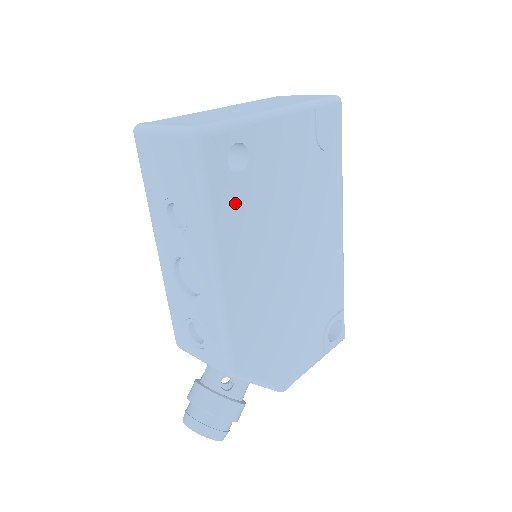
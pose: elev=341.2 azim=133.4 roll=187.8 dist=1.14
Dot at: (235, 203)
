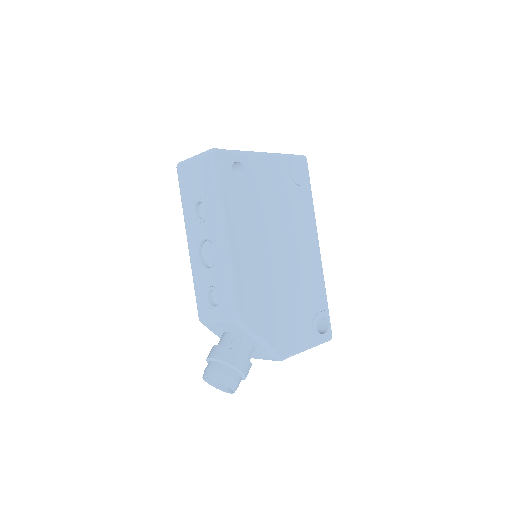
Dot at: (238, 197)
